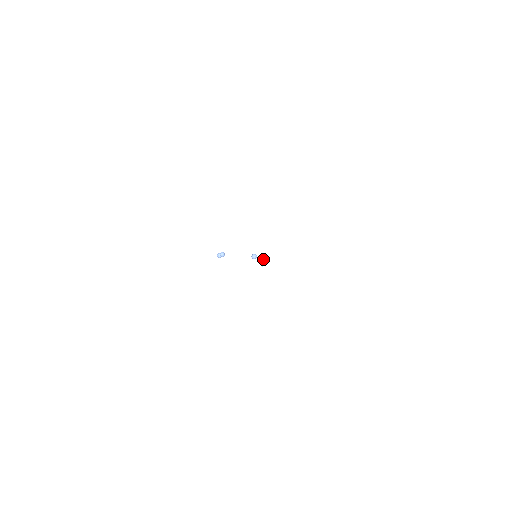
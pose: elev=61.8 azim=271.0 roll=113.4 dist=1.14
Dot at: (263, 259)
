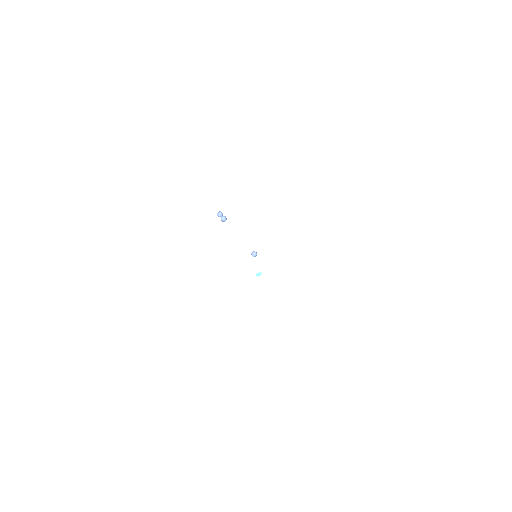
Dot at: occluded
